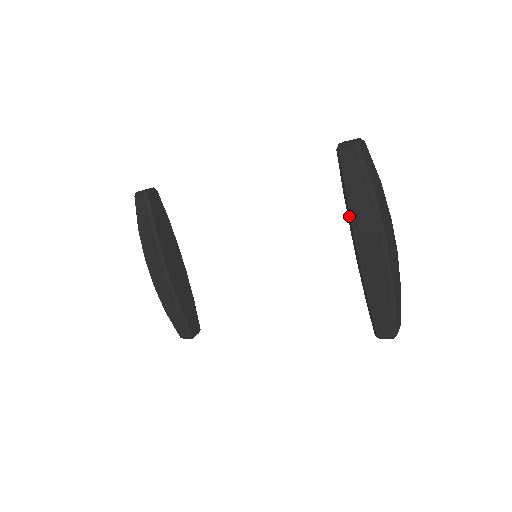
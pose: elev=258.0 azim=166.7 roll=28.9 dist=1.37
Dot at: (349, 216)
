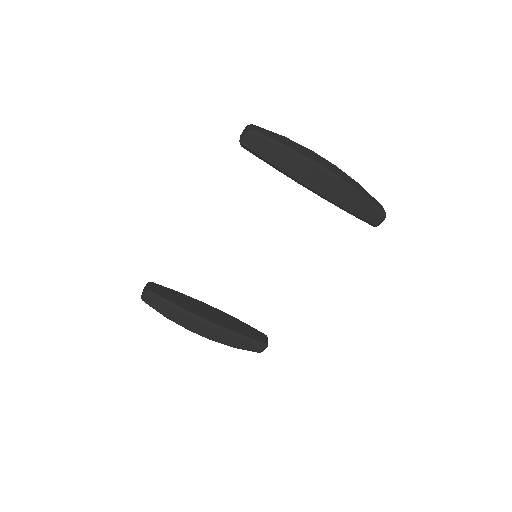
Dot at: (289, 176)
